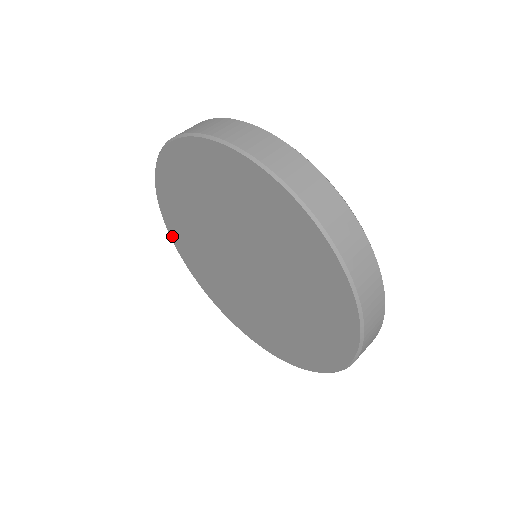
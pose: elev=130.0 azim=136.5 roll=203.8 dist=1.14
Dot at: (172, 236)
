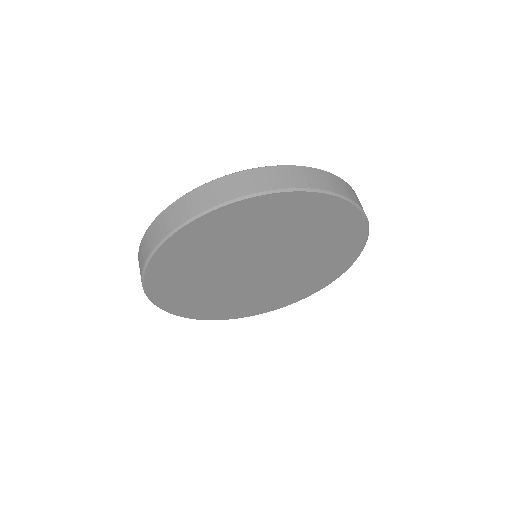
Dot at: (203, 318)
